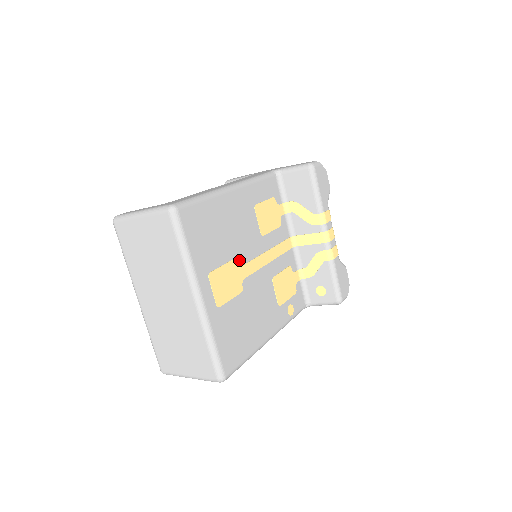
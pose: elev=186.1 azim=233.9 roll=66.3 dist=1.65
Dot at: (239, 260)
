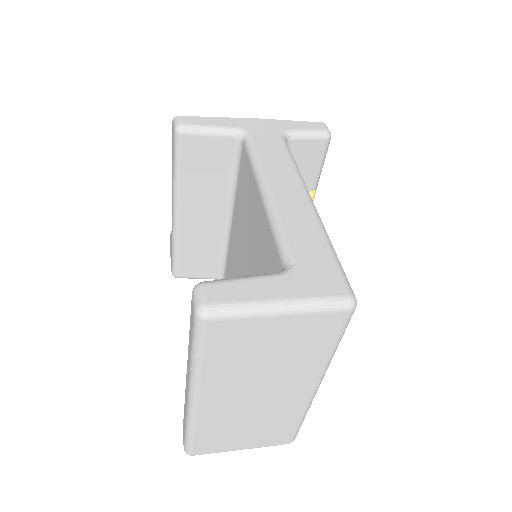
Dot at: occluded
